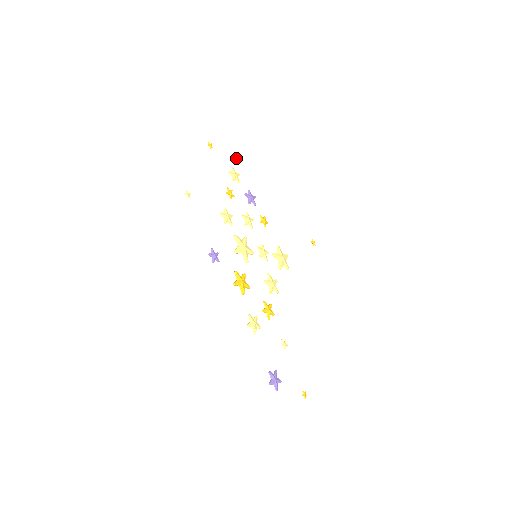
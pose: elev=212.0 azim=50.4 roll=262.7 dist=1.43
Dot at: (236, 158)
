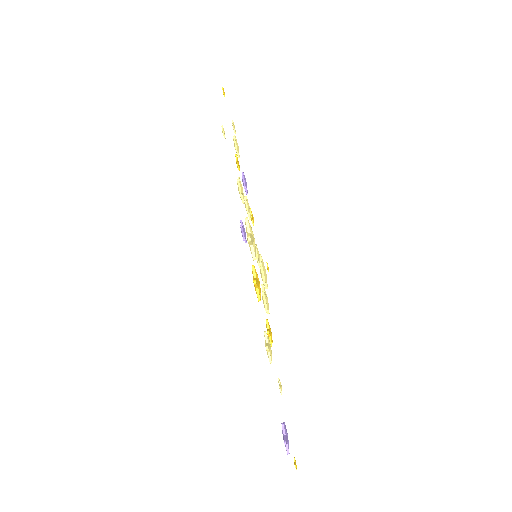
Dot at: occluded
